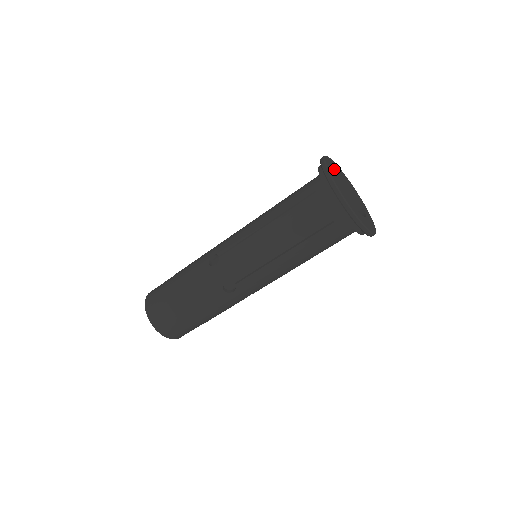
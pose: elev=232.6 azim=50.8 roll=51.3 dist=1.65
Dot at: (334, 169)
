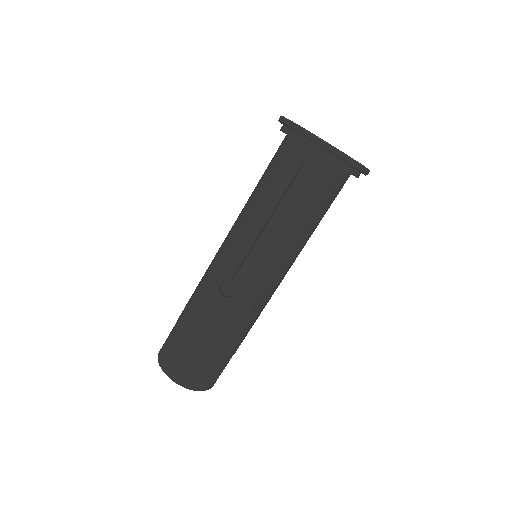
Dot at: occluded
